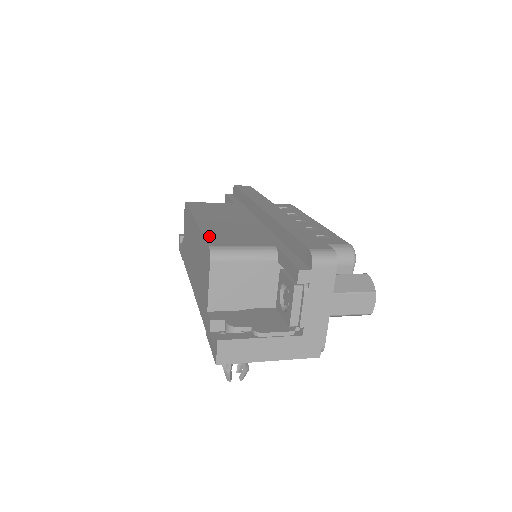
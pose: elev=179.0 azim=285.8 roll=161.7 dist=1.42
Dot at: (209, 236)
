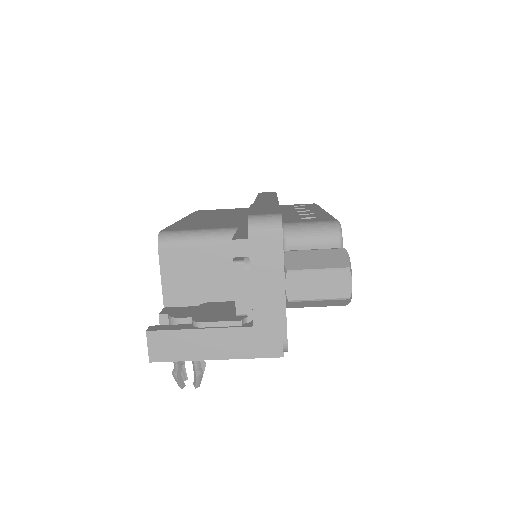
Dot at: (174, 226)
